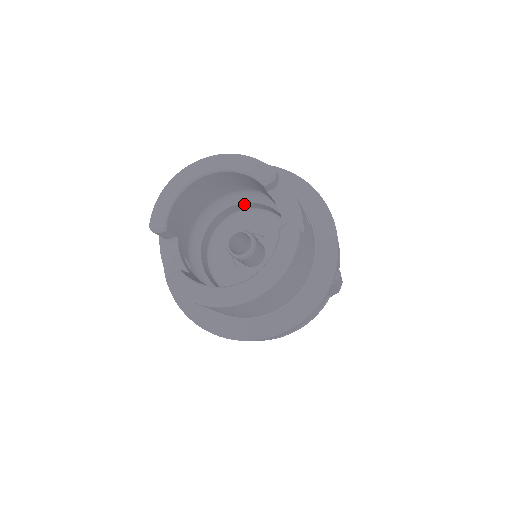
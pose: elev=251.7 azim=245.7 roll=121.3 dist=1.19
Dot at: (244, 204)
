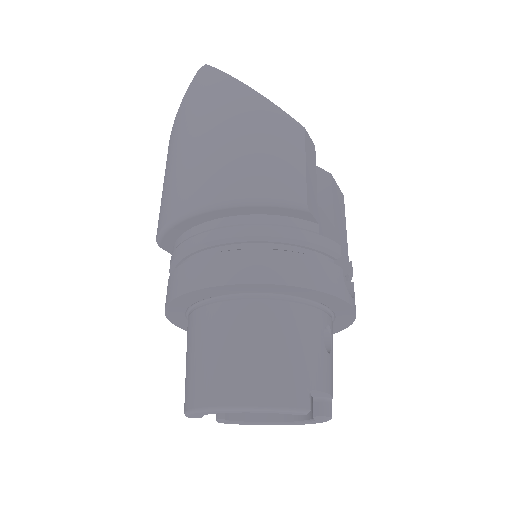
Dot at: occluded
